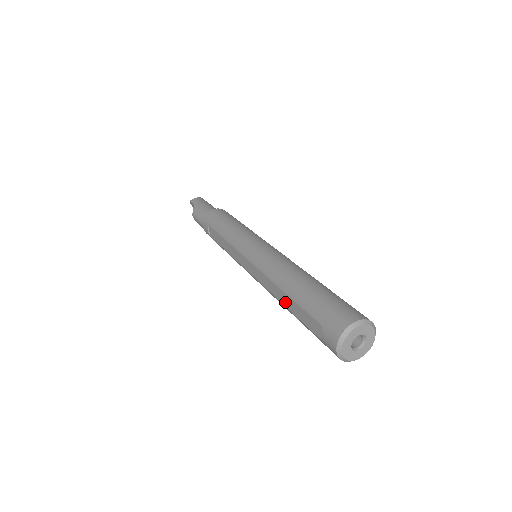
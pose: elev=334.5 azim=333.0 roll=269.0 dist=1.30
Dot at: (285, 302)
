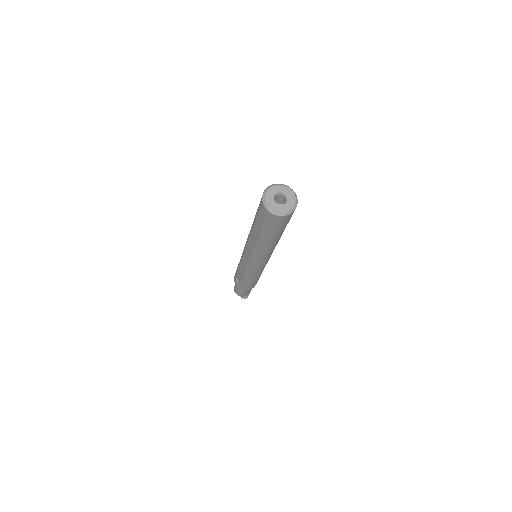
Dot at: (255, 237)
